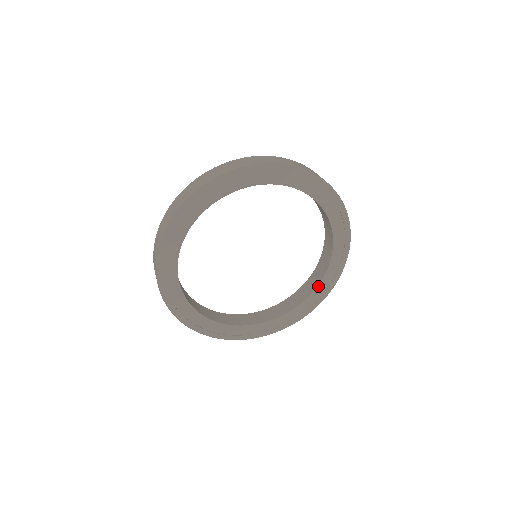
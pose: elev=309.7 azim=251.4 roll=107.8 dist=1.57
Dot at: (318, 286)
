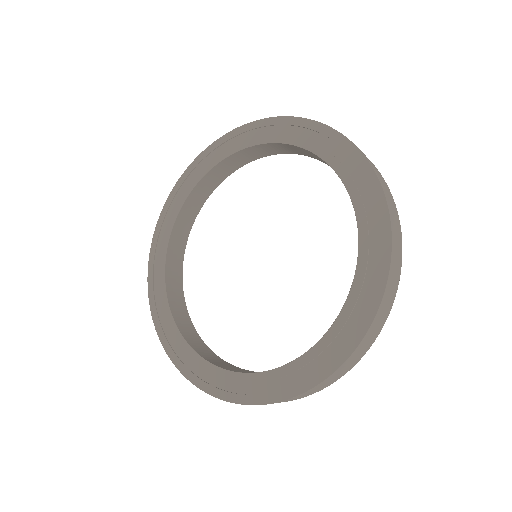
Dot at: (312, 349)
